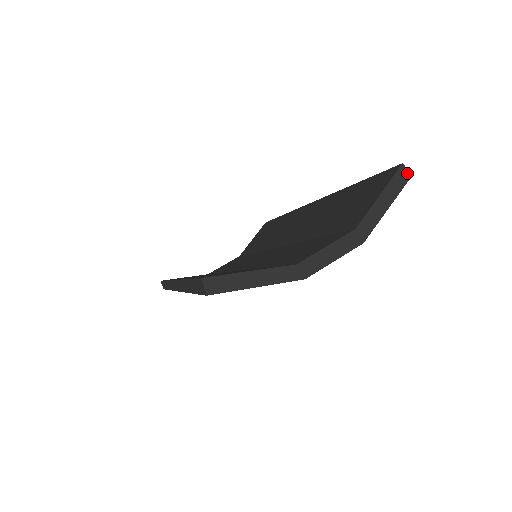
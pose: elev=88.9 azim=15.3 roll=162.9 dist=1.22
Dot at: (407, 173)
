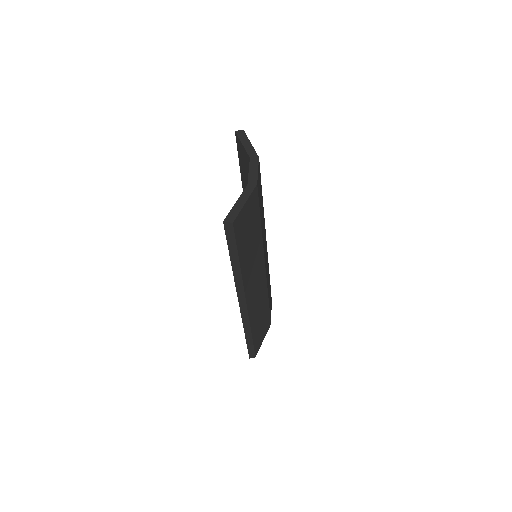
Dot at: (241, 131)
